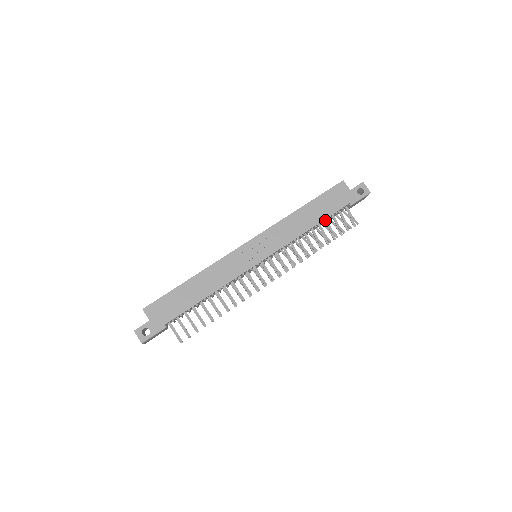
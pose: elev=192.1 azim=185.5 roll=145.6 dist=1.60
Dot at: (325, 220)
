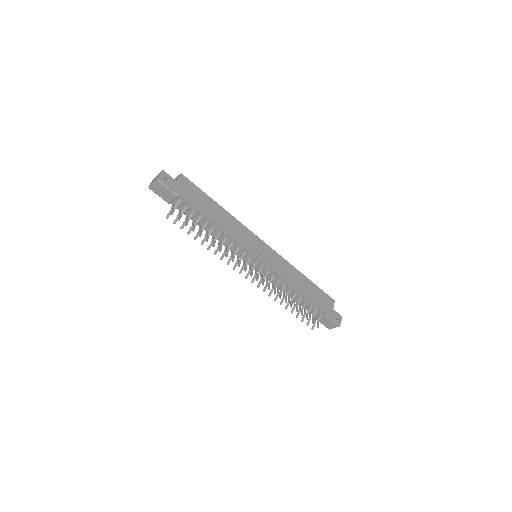
Dot at: (307, 299)
